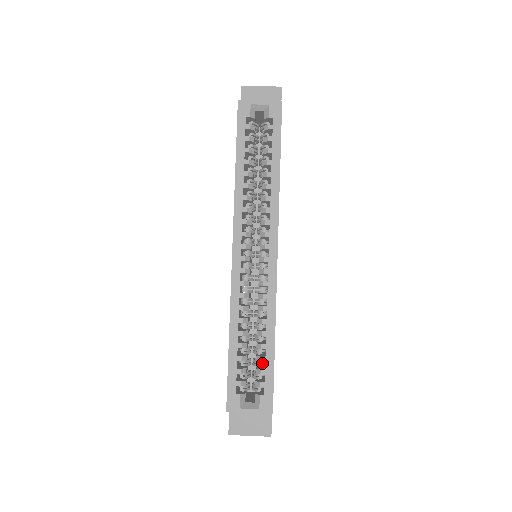
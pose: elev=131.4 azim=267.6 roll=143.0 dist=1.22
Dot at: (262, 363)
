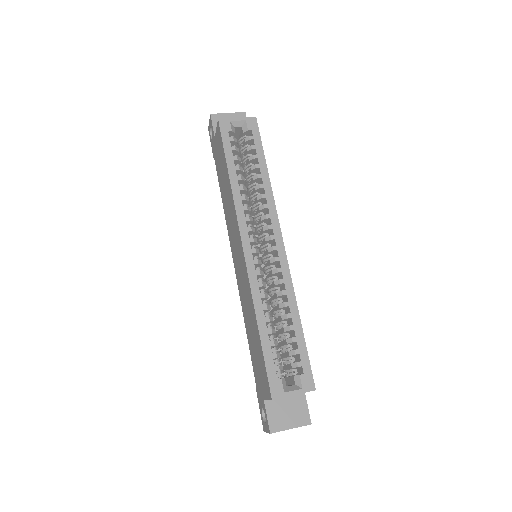
Dot at: occluded
